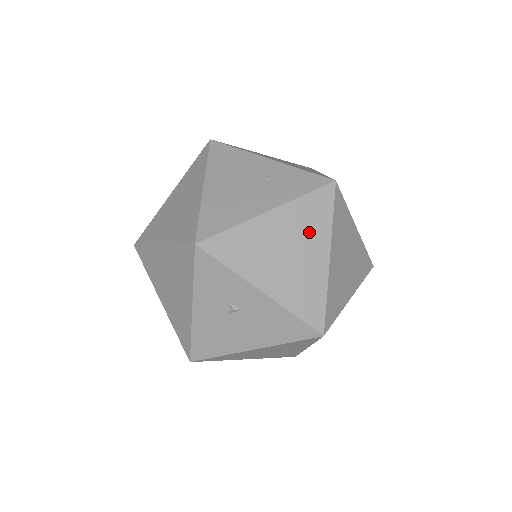
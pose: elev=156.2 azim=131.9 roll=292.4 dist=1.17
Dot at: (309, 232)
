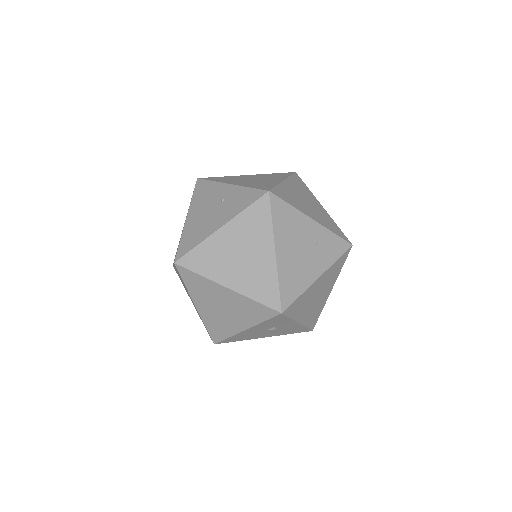
Dot at: (330, 280)
